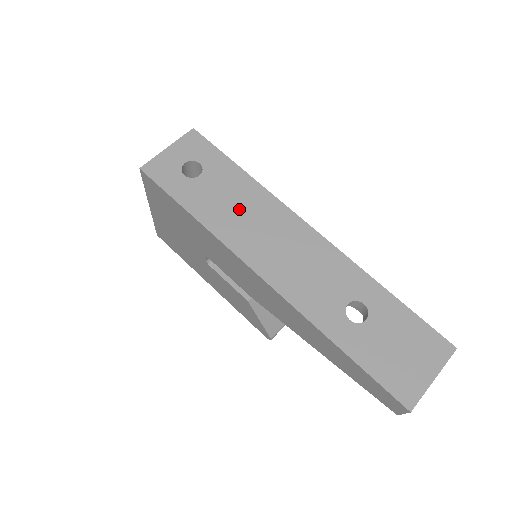
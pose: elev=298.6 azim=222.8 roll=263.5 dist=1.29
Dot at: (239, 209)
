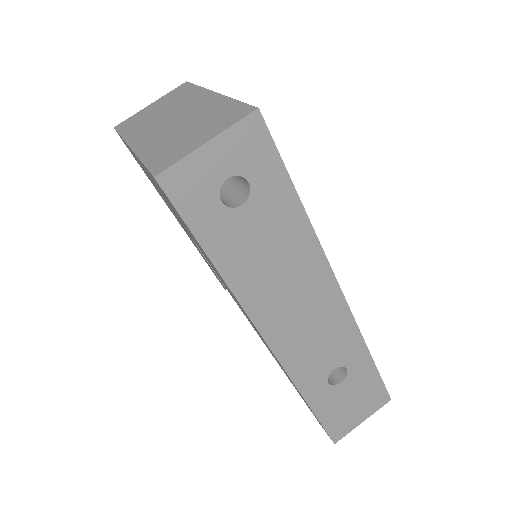
Dot at: (276, 263)
